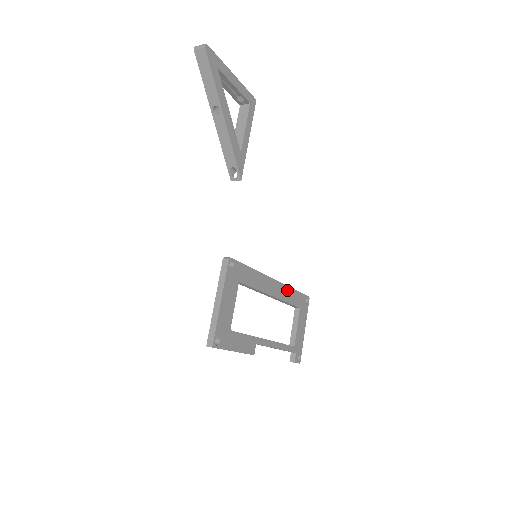
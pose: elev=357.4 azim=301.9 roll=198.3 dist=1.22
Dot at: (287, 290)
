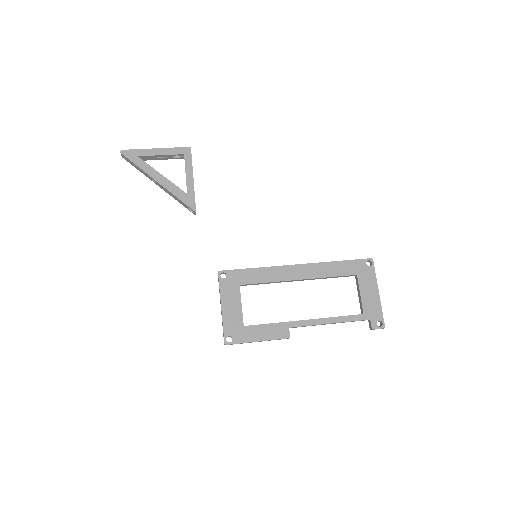
Dot at: (323, 266)
